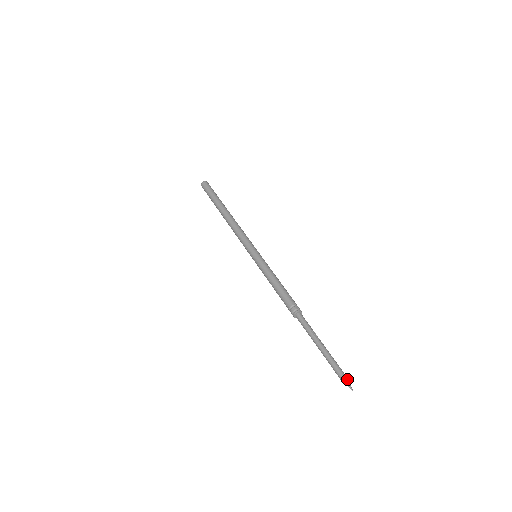
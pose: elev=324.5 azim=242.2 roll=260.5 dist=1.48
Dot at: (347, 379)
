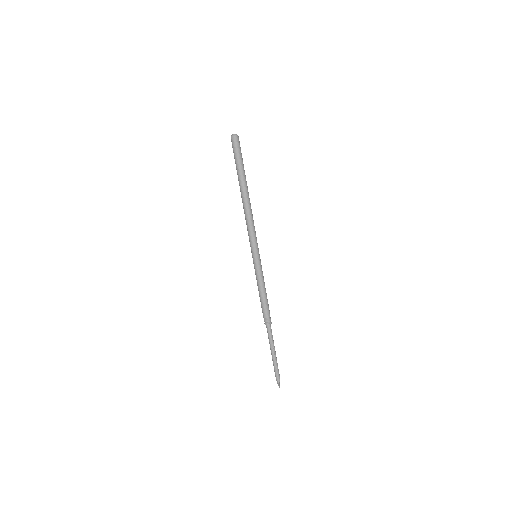
Dot at: (279, 382)
